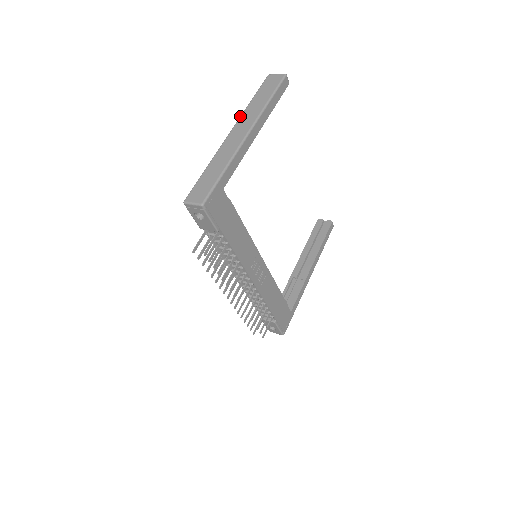
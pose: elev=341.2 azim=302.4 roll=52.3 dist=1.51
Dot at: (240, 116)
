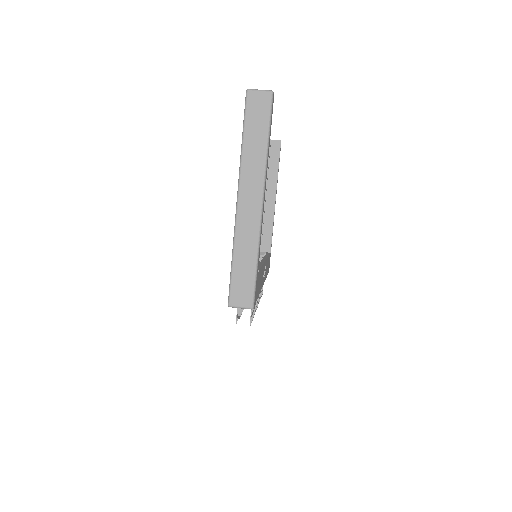
Dot at: (240, 172)
